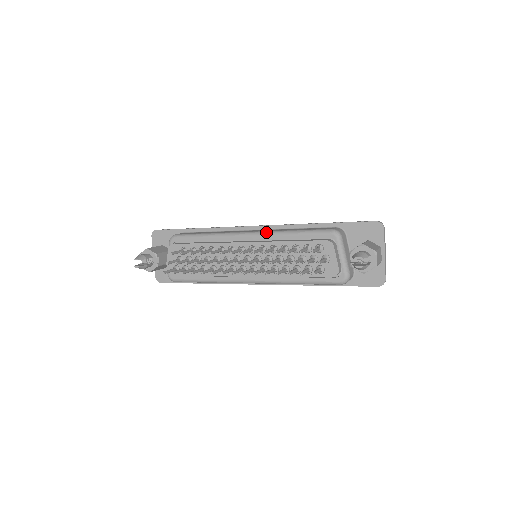
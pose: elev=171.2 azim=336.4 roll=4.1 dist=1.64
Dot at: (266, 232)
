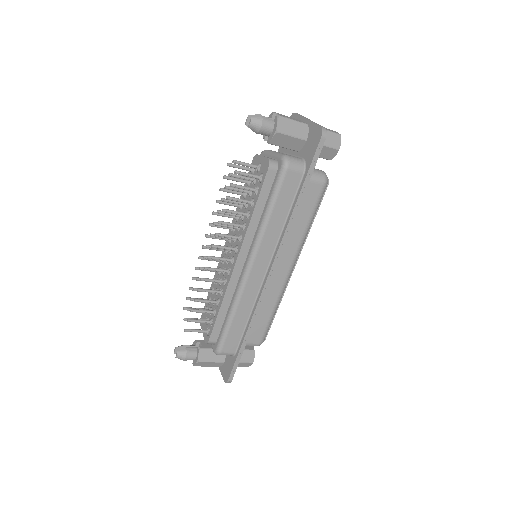
Dot at: occluded
